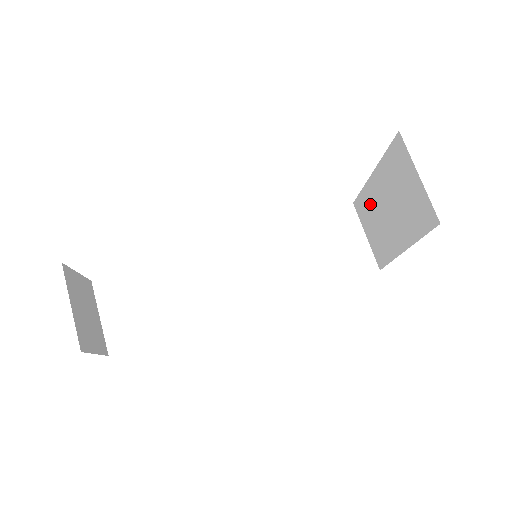
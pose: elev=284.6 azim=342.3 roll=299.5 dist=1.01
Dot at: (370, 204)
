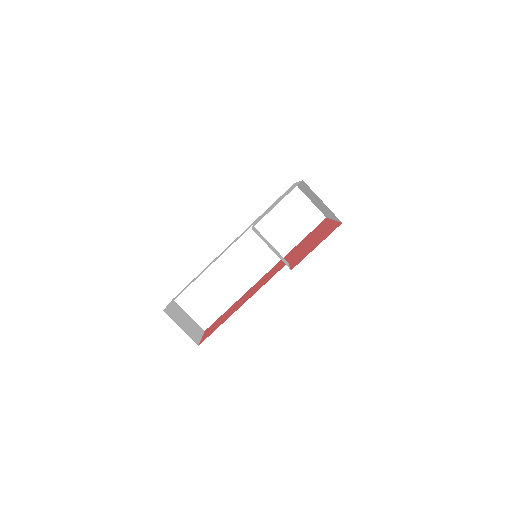
Dot at: occluded
